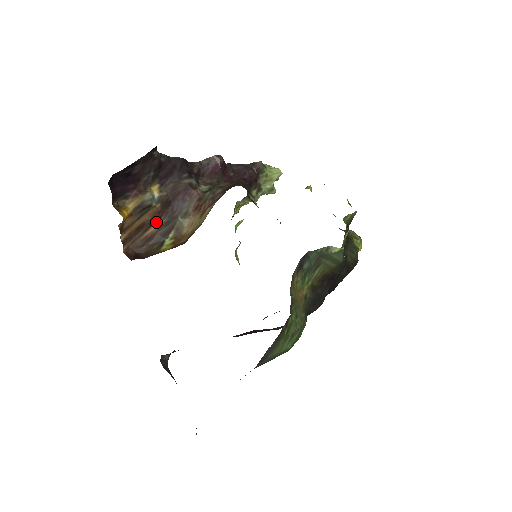
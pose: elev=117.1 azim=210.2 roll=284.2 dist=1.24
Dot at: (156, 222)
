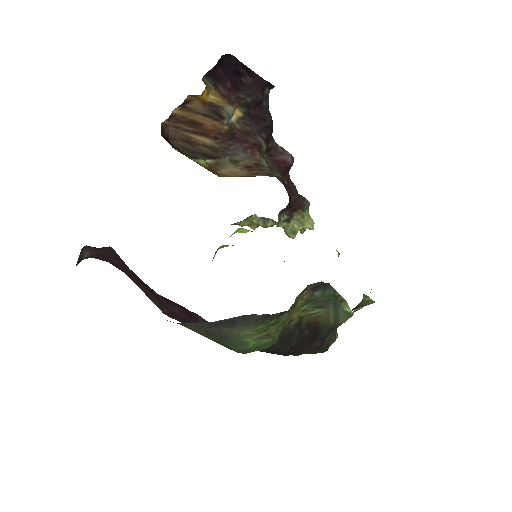
Dot at: (209, 137)
